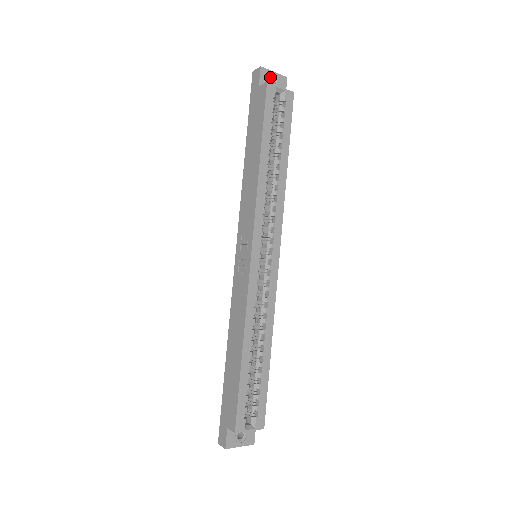
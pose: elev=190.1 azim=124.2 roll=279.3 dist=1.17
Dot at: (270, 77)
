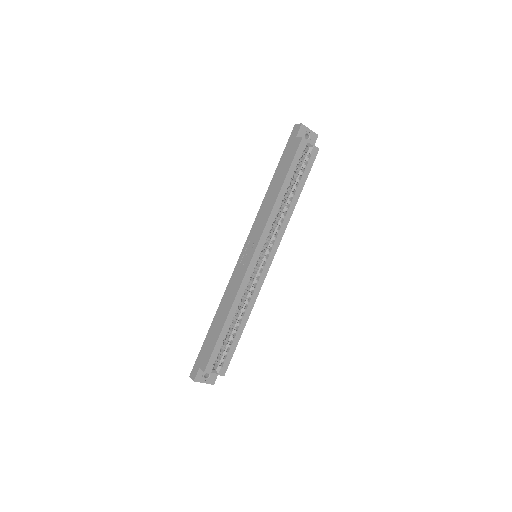
Dot at: (306, 132)
